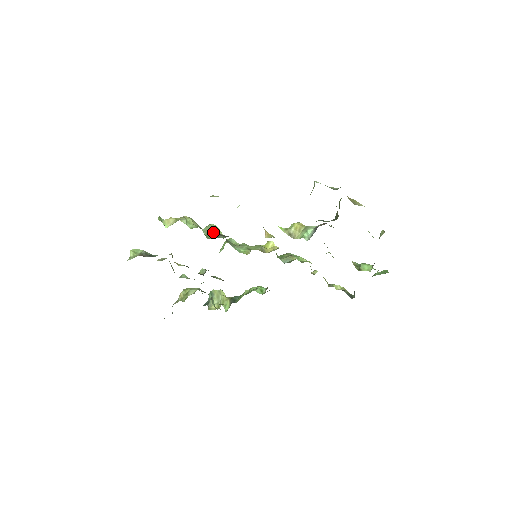
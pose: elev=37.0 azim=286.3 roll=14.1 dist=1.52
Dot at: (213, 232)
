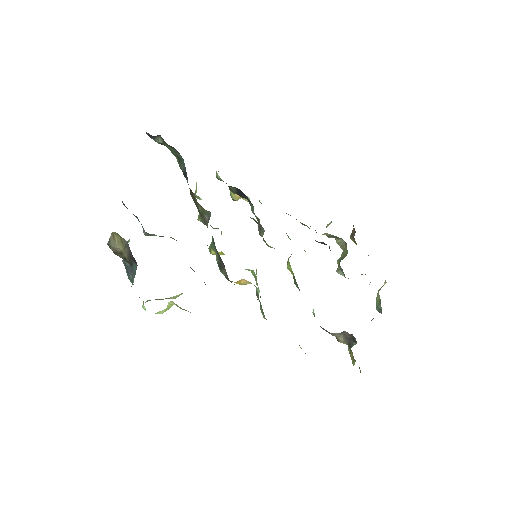
Dot at: occluded
